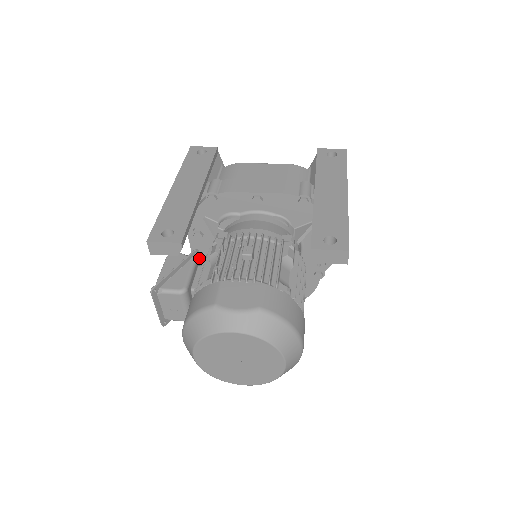
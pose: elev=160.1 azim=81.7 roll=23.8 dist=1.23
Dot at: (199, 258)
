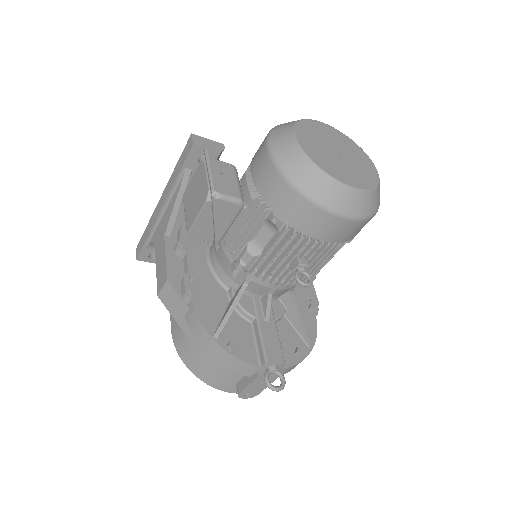
Dot at: occluded
